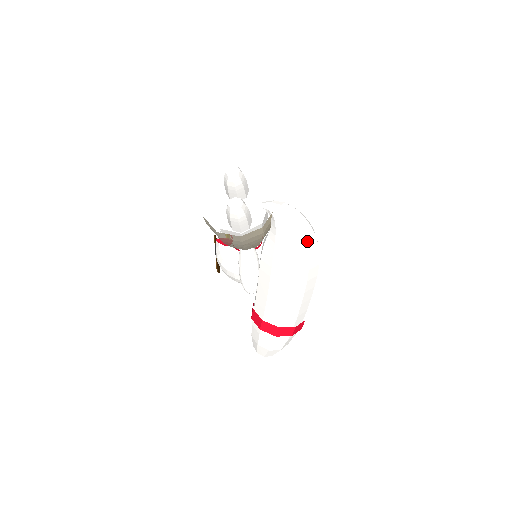
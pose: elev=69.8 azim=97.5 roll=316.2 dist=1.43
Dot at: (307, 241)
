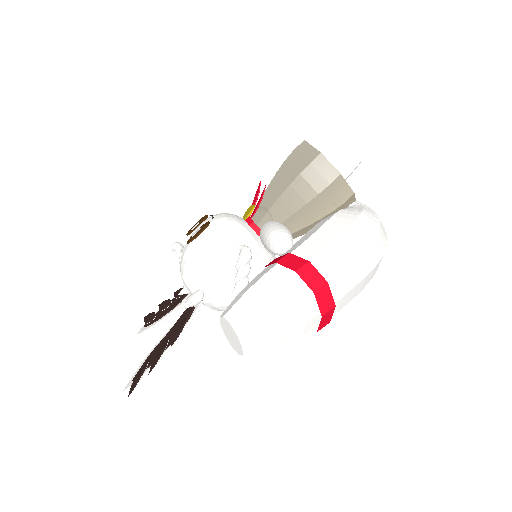
Dot at: (386, 237)
